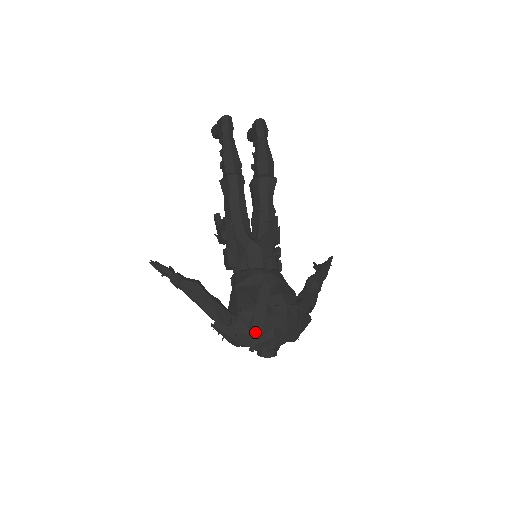
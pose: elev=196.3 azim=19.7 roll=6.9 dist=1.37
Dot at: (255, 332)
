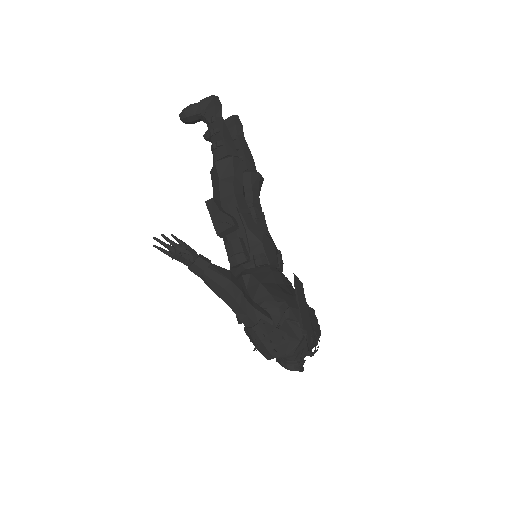
Dot at: (308, 332)
